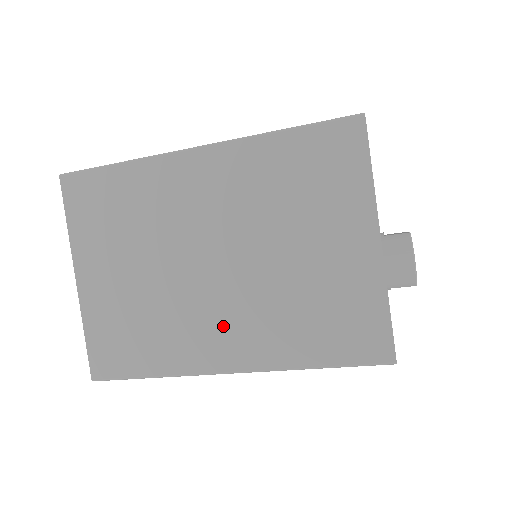
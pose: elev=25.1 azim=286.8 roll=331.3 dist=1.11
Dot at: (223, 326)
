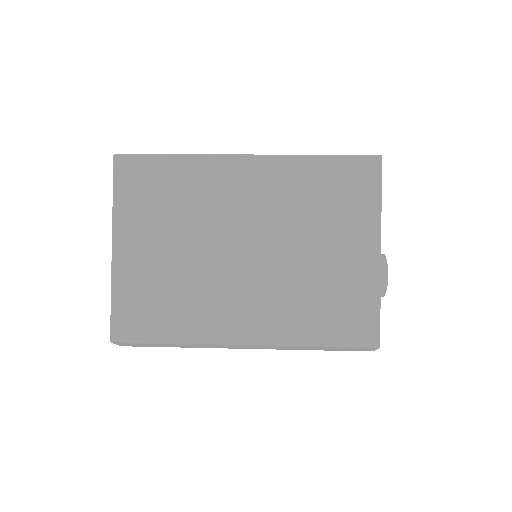
Dot at: (244, 304)
